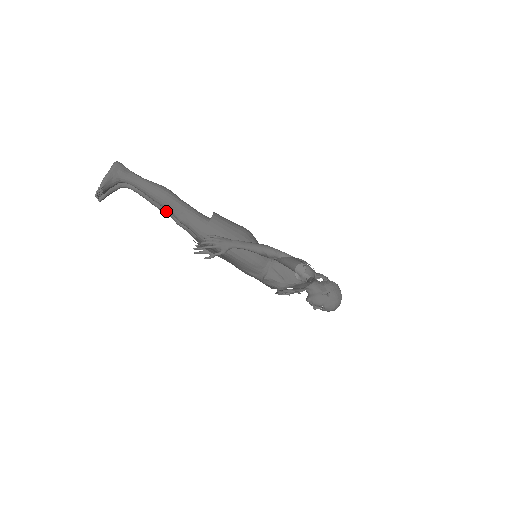
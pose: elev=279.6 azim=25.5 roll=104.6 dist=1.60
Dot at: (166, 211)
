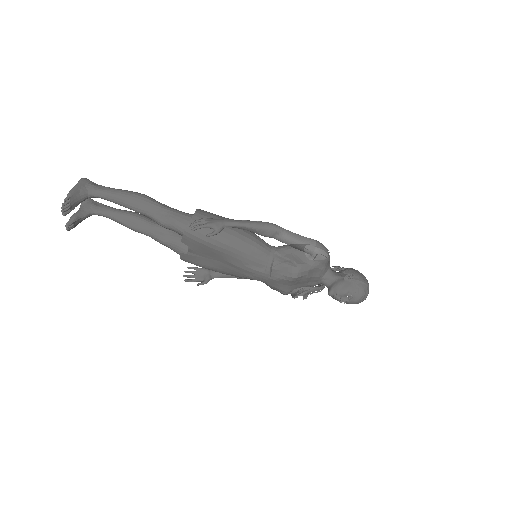
Dot at: (145, 230)
